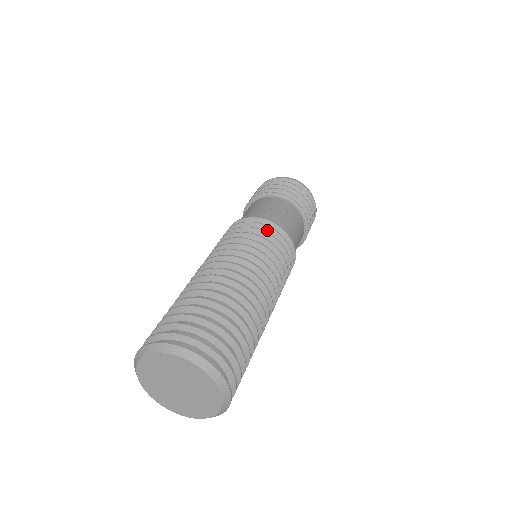
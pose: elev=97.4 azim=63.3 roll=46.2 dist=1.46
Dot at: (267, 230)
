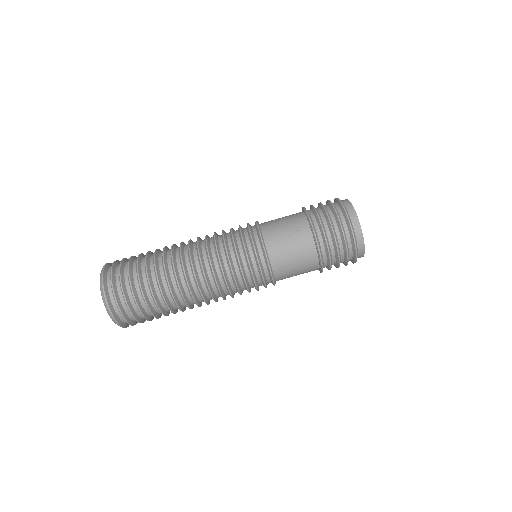
Dot at: (250, 238)
